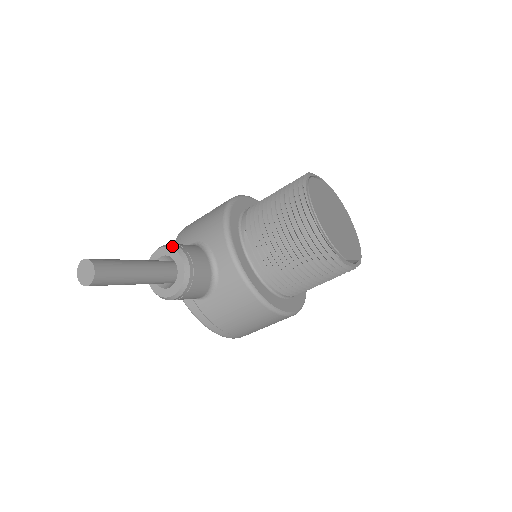
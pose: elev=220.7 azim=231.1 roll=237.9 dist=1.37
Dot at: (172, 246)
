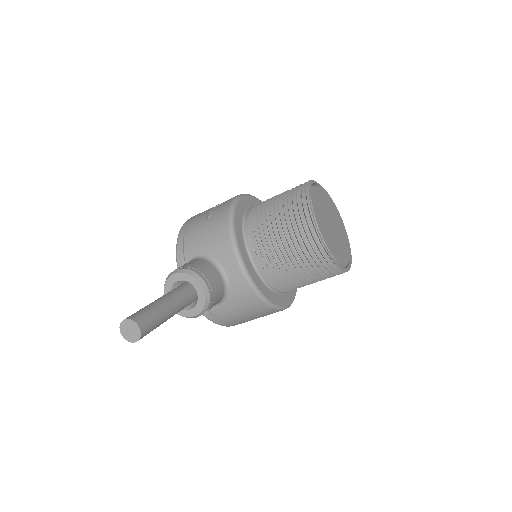
Dot at: (189, 272)
